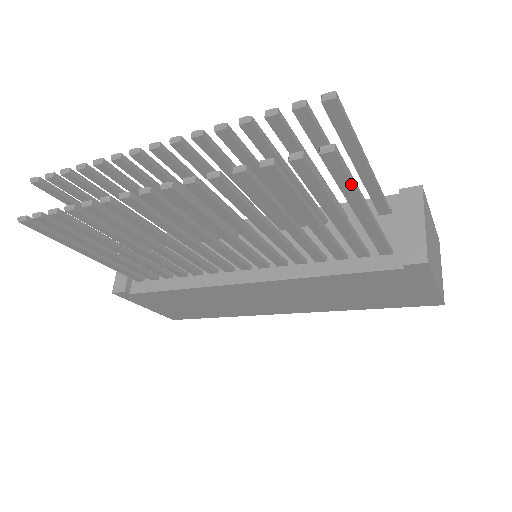
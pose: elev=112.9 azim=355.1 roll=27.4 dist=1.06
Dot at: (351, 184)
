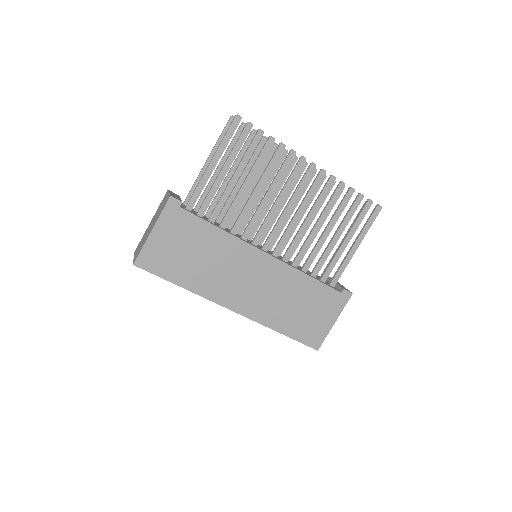
Dot at: (369, 227)
